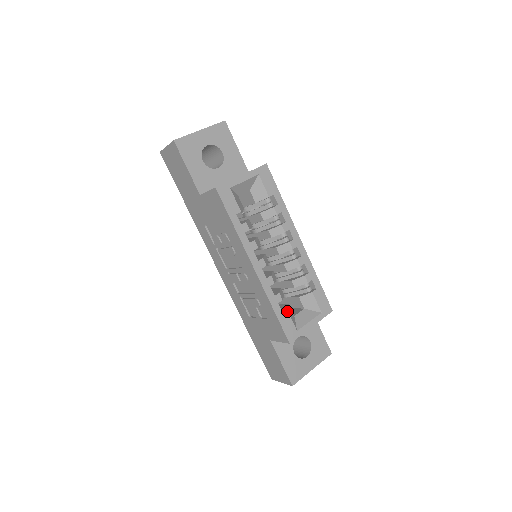
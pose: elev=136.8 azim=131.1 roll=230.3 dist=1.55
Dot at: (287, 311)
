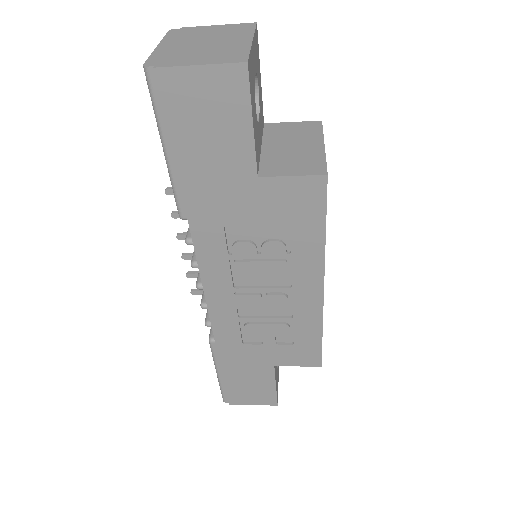
Dot at: occluded
